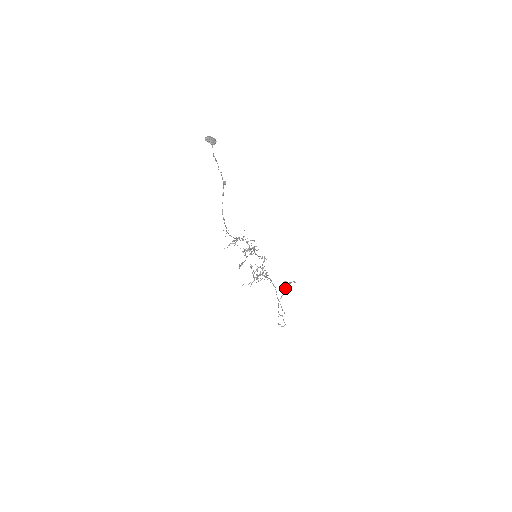
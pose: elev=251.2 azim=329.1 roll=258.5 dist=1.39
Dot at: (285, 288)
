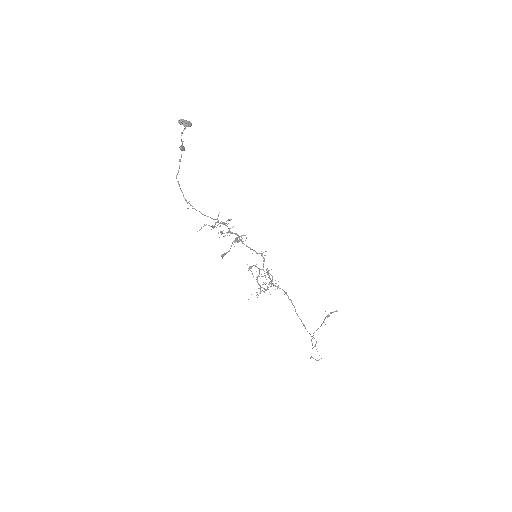
Dot at: occluded
